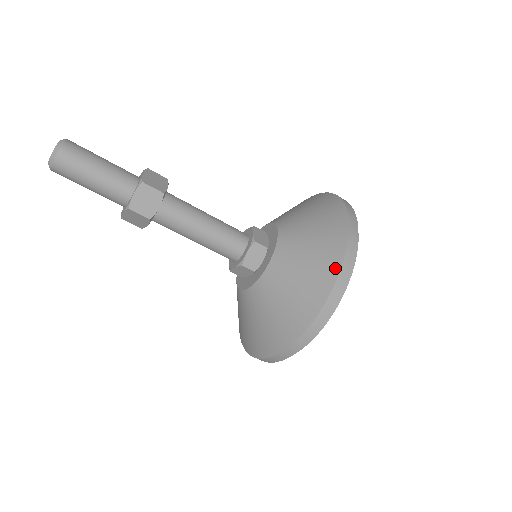
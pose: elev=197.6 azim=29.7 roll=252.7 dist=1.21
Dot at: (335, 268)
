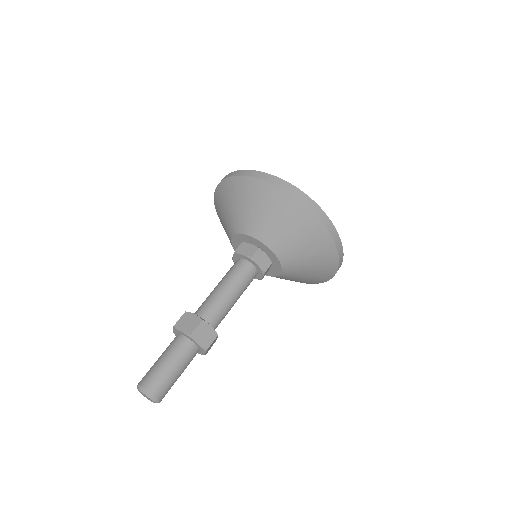
Dot at: (335, 266)
